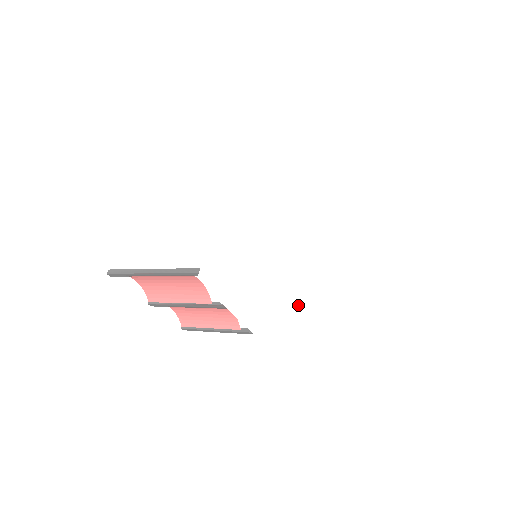
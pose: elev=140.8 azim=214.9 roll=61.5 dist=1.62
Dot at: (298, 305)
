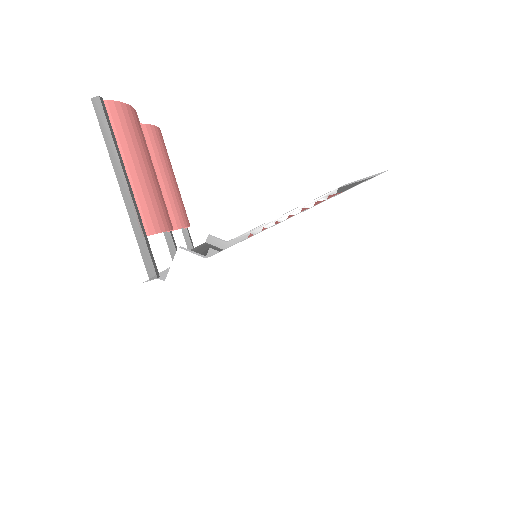
Dot at: occluded
